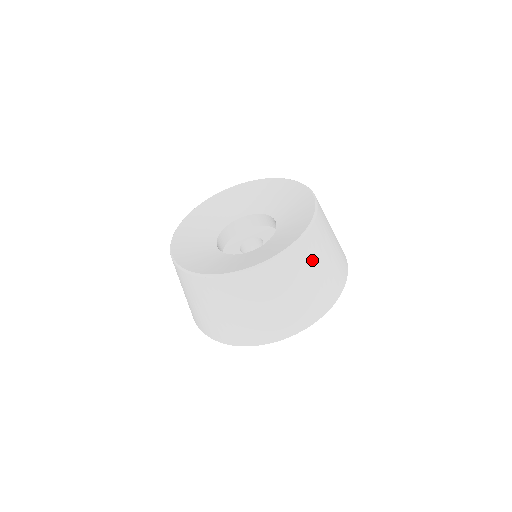
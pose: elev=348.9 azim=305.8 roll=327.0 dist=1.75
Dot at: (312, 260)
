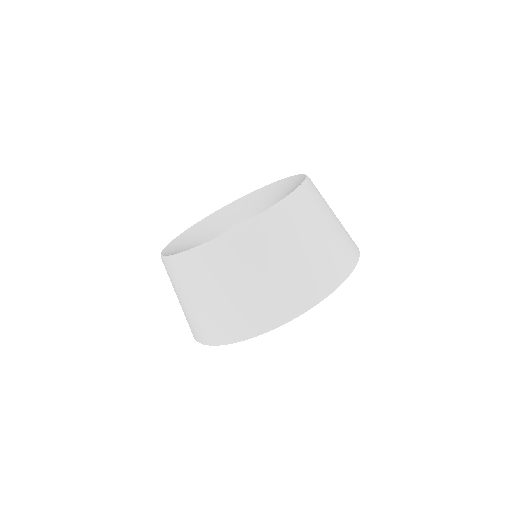
Dot at: (252, 259)
